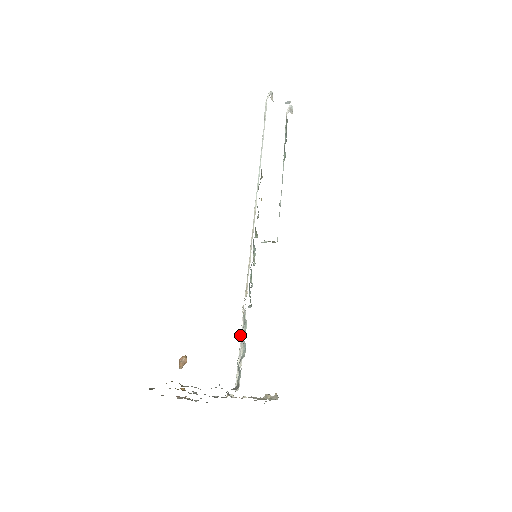
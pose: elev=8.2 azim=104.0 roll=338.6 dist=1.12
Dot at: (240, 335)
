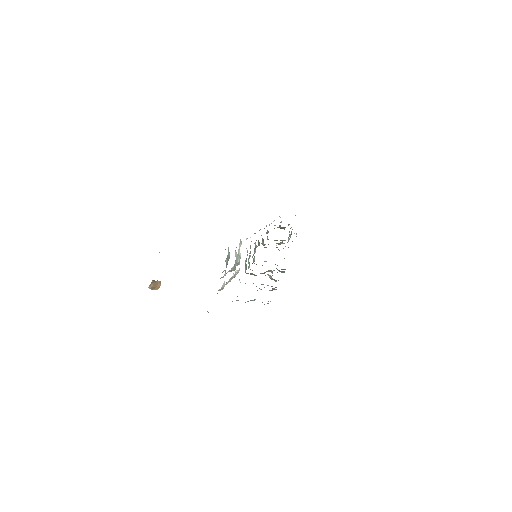
Dot at: occluded
